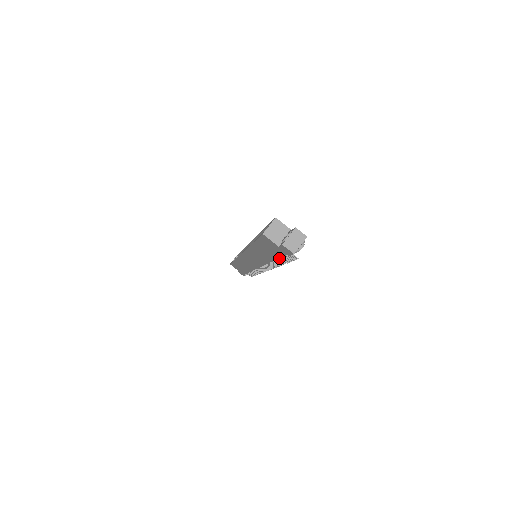
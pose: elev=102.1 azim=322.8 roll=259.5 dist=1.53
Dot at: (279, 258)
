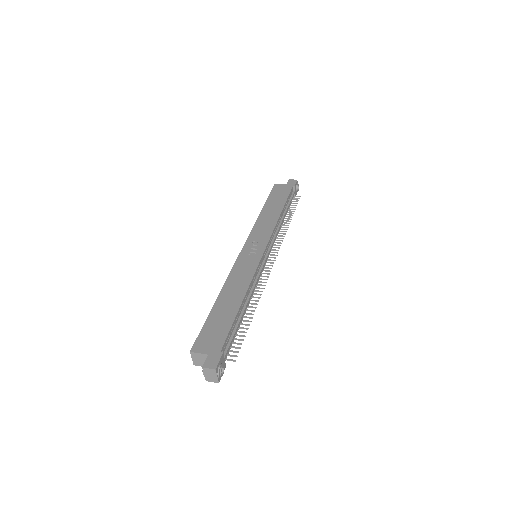
Dot at: occluded
